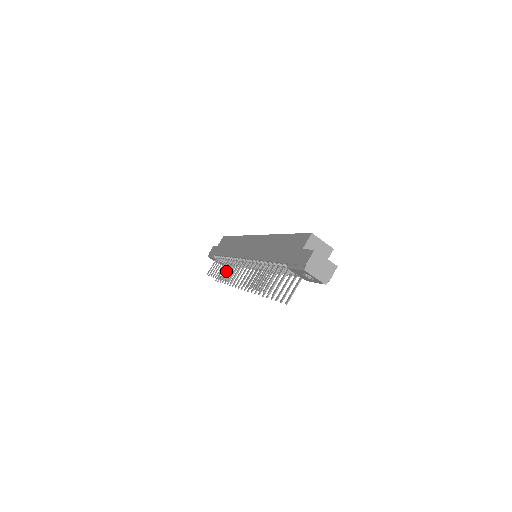
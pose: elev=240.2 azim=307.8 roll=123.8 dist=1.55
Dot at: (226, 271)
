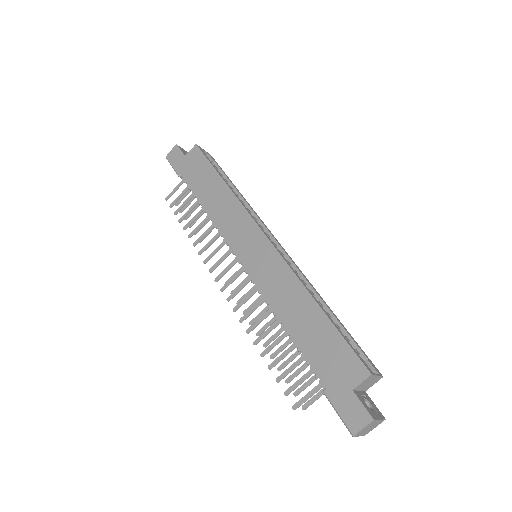
Dot at: (195, 208)
